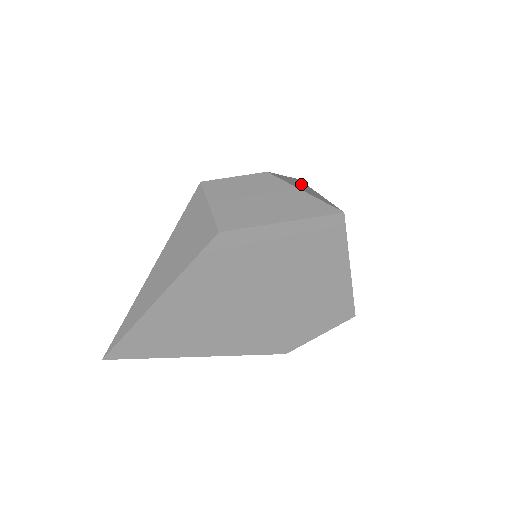
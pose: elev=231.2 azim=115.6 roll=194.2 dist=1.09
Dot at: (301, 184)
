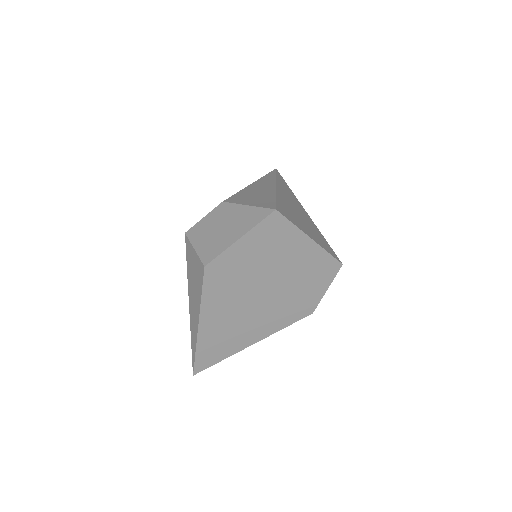
Dot at: (263, 185)
